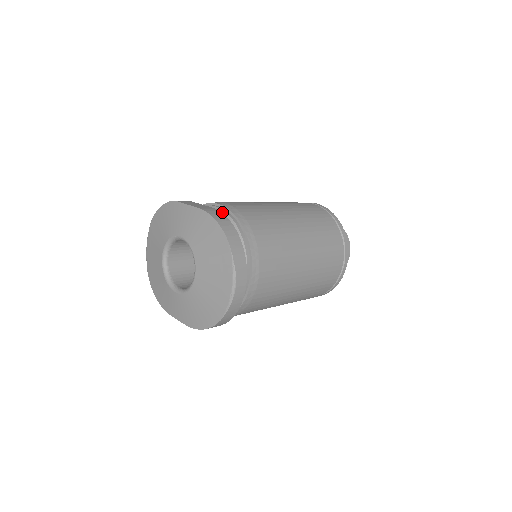
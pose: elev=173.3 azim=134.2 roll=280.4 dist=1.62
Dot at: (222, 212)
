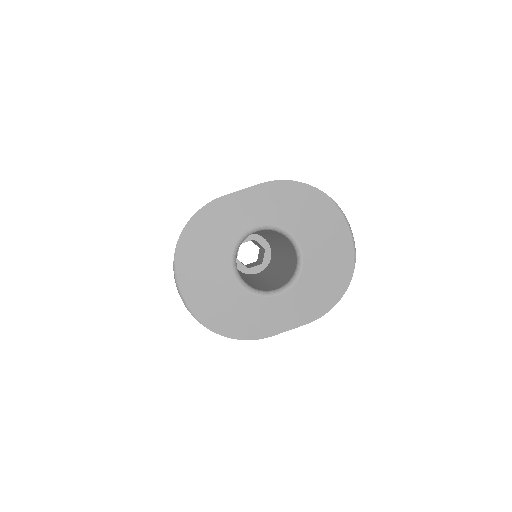
Dot at: occluded
